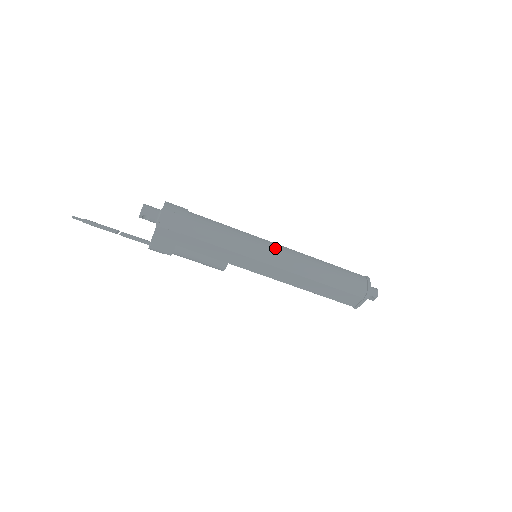
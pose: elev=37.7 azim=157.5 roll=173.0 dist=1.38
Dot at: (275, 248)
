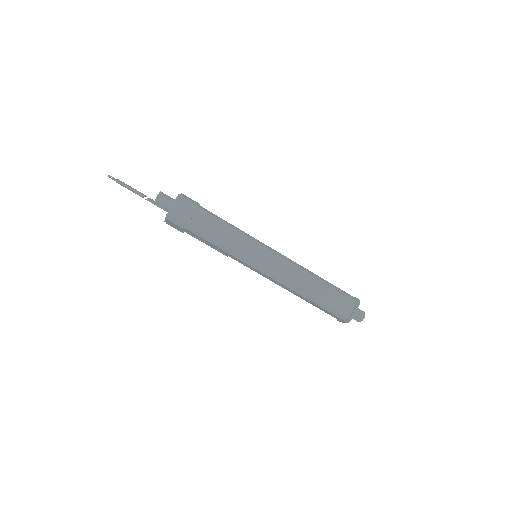
Dot at: (271, 259)
